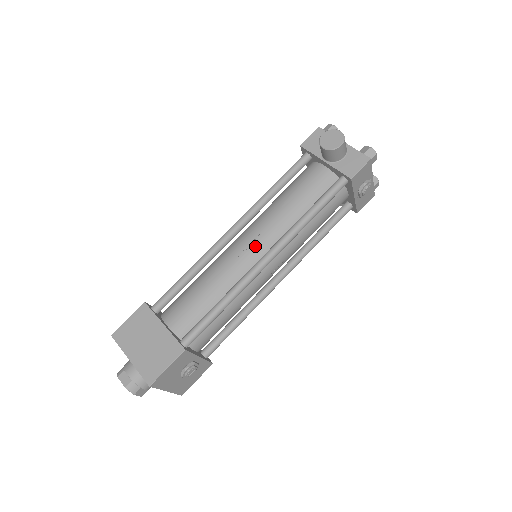
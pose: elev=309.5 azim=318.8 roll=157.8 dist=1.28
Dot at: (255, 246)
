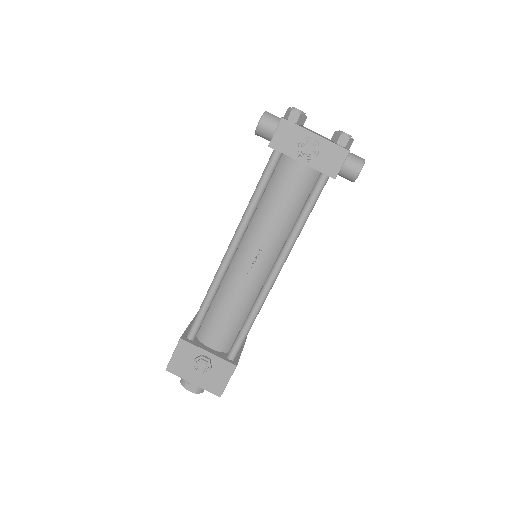
Dot at: occluded
